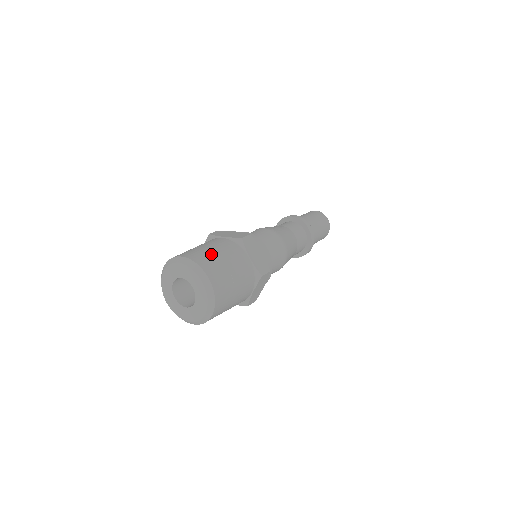
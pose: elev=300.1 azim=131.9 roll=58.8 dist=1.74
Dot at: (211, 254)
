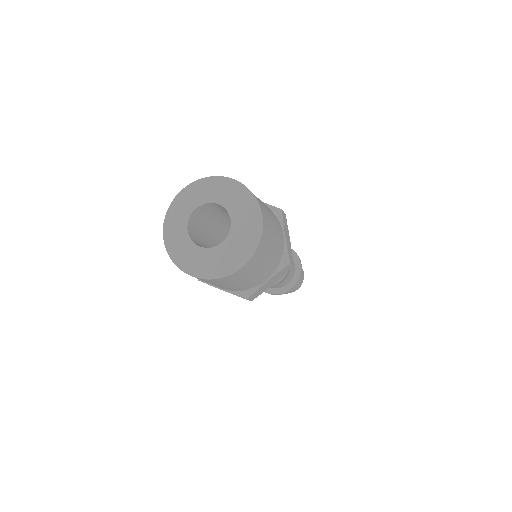
Dot at: occluded
